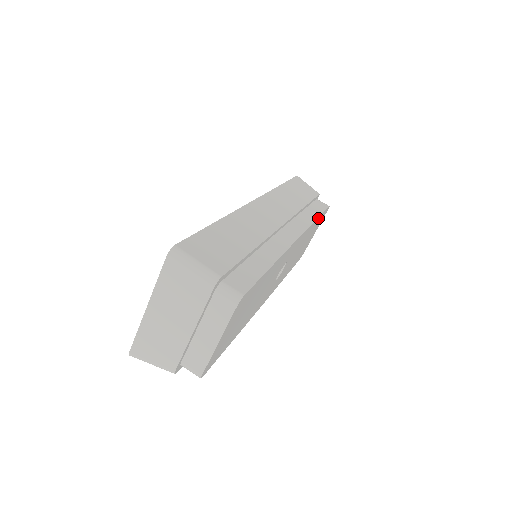
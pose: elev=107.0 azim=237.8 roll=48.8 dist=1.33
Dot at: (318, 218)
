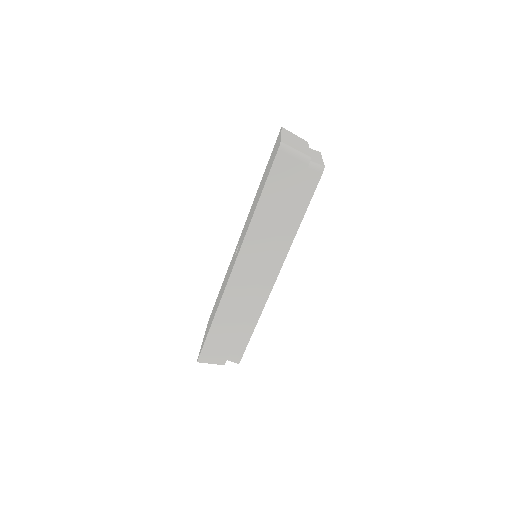
Dot at: (303, 217)
